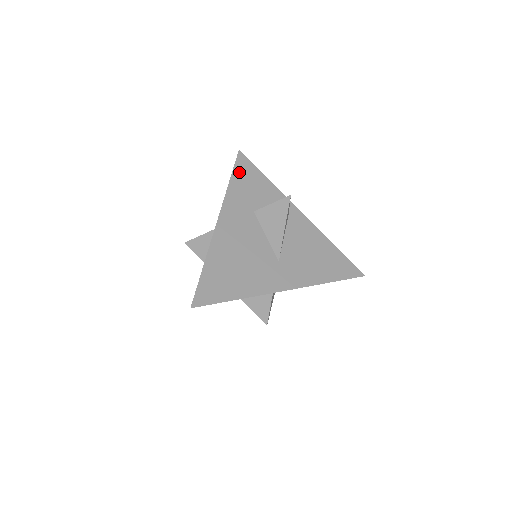
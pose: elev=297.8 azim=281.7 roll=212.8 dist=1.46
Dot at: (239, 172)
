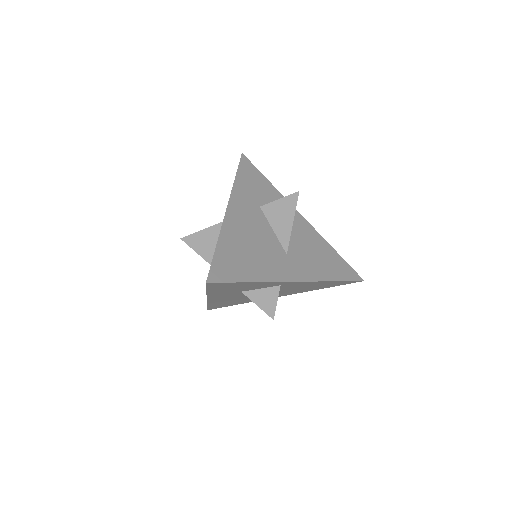
Dot at: (244, 171)
